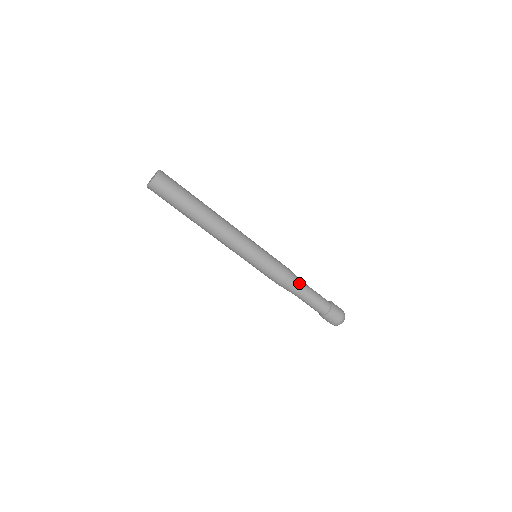
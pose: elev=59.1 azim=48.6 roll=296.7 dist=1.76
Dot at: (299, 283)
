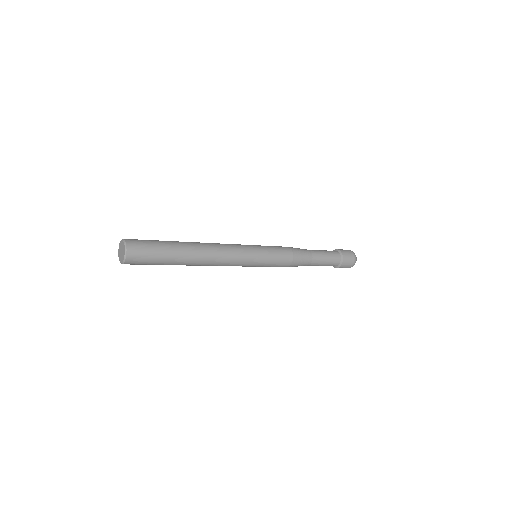
Dot at: occluded
